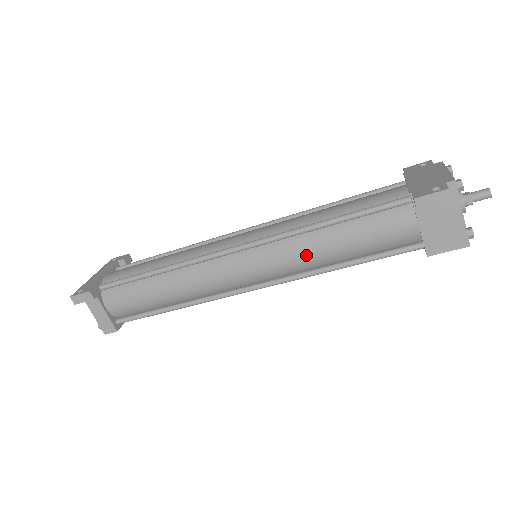
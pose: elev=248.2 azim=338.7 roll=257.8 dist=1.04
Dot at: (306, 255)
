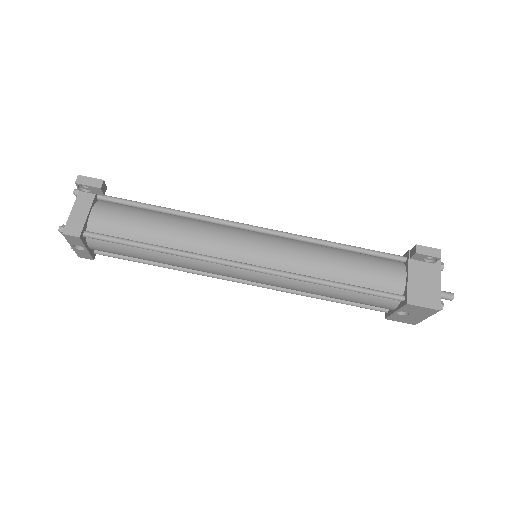
Dot at: (311, 258)
